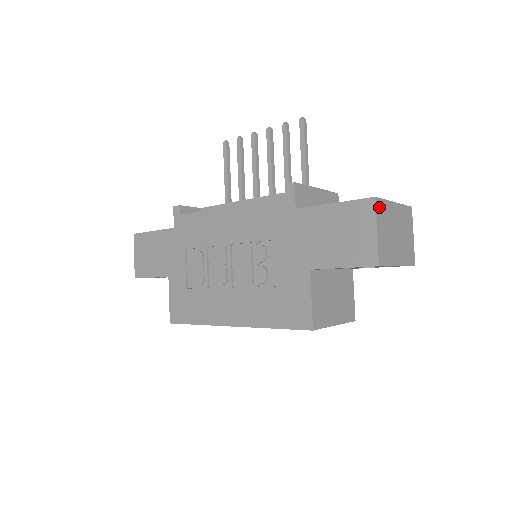
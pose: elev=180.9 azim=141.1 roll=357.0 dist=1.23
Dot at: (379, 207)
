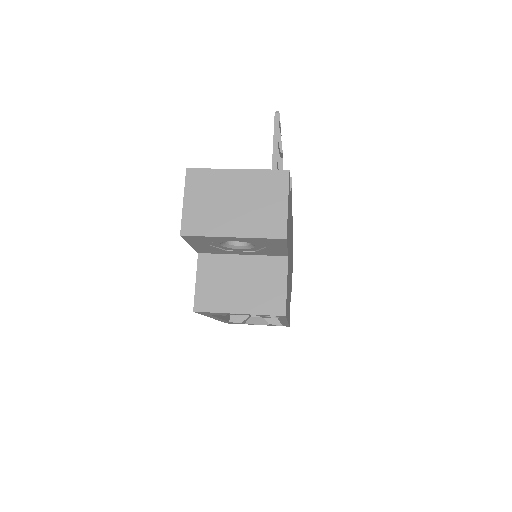
Dot at: (194, 177)
